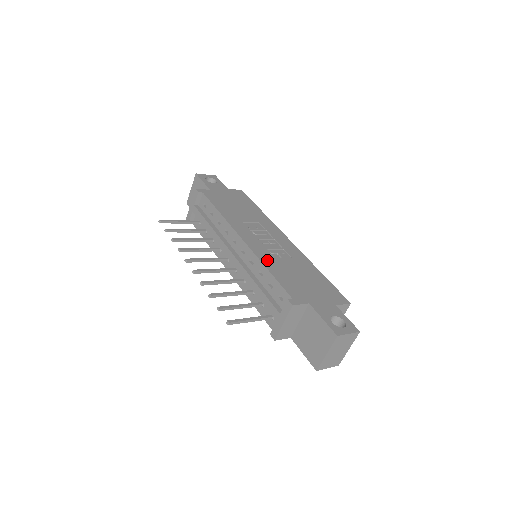
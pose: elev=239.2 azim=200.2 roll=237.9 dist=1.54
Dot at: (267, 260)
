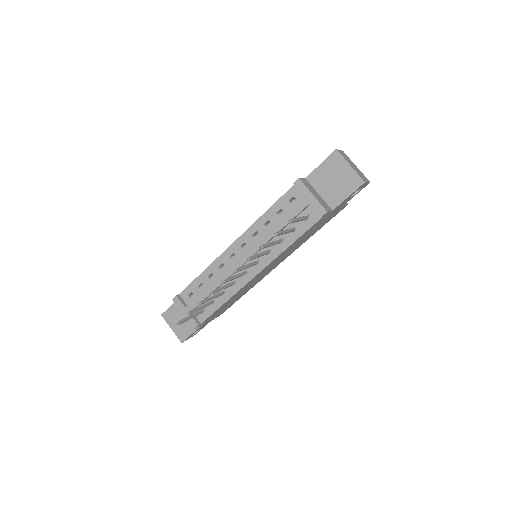
Dot at: occluded
